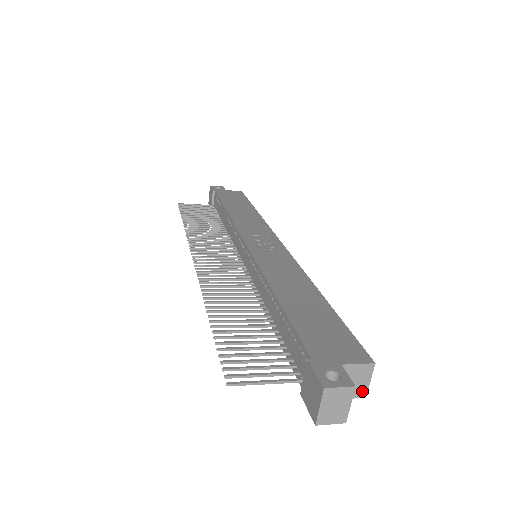
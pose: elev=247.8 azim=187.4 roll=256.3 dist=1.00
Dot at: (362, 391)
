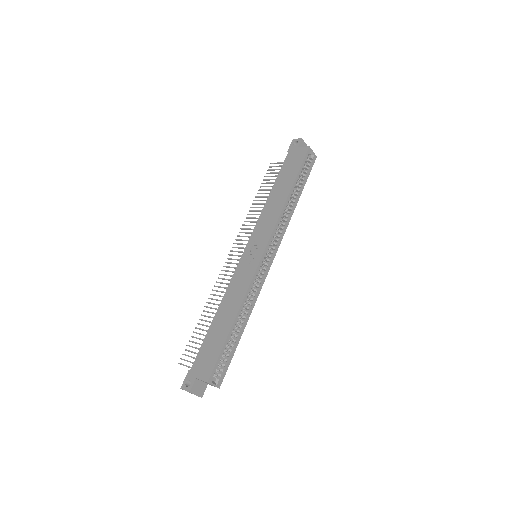
Dot at: occluded
